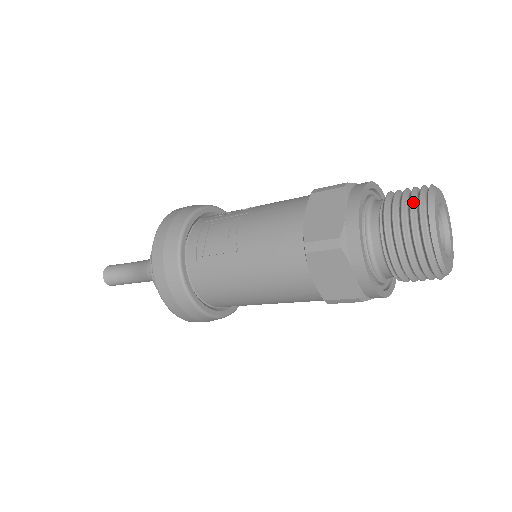
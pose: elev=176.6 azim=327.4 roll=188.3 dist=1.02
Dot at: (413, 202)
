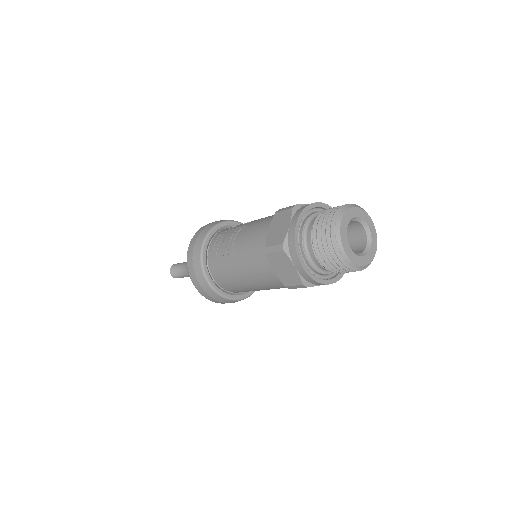
Dot at: (330, 218)
